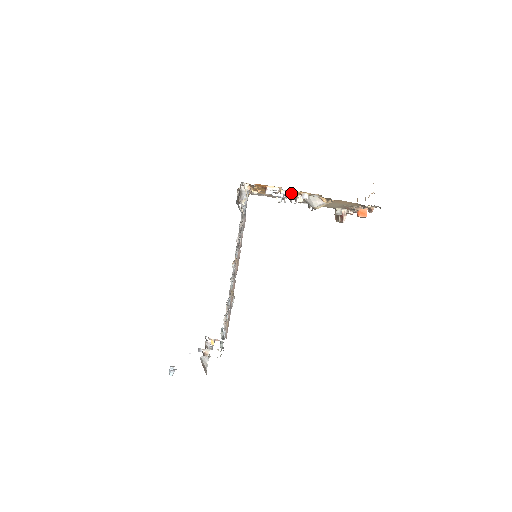
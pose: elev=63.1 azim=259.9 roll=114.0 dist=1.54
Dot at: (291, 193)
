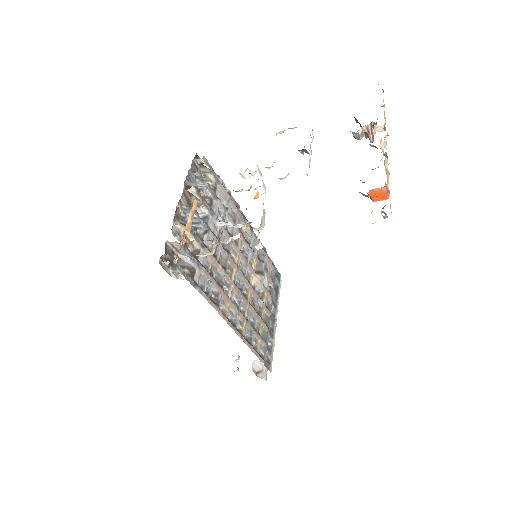
Dot at: occluded
